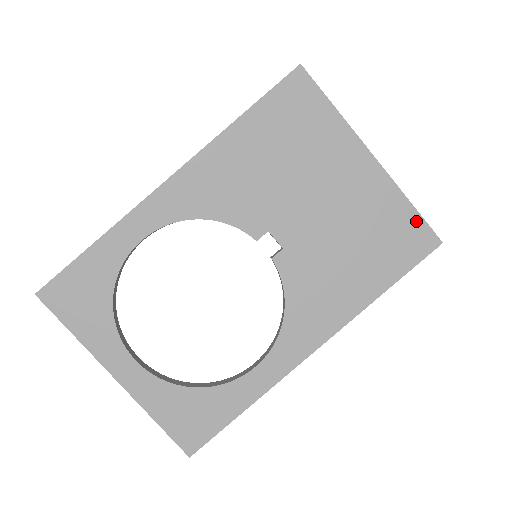
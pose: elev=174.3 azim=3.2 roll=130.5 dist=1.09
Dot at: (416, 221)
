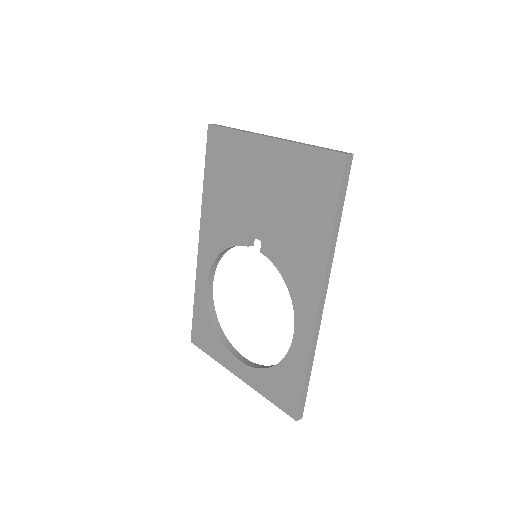
Dot at: (319, 155)
